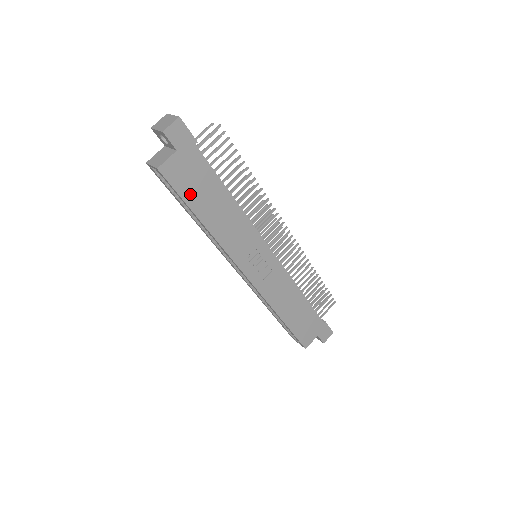
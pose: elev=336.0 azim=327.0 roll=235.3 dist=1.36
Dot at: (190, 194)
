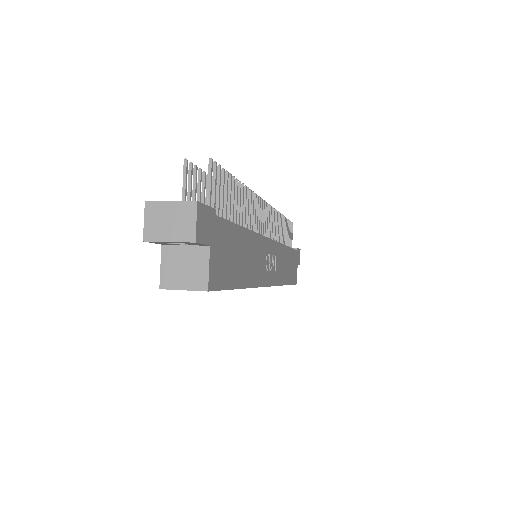
Dot at: (230, 275)
